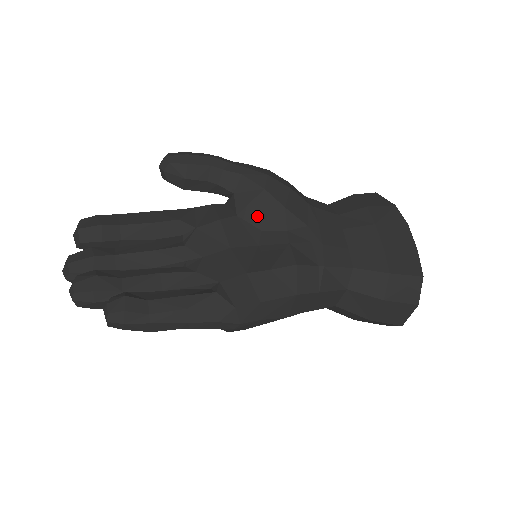
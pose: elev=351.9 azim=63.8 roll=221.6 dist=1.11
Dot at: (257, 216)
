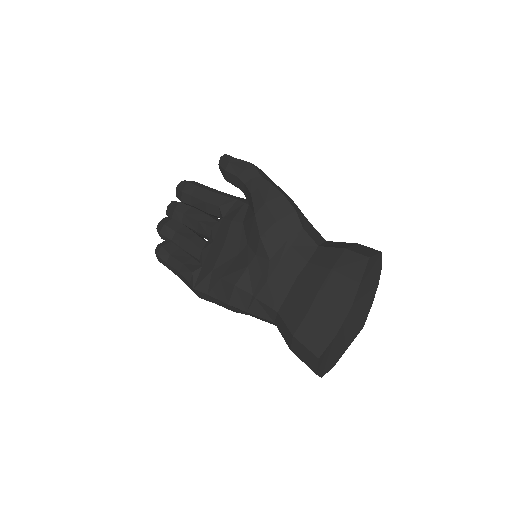
Dot at: (248, 232)
